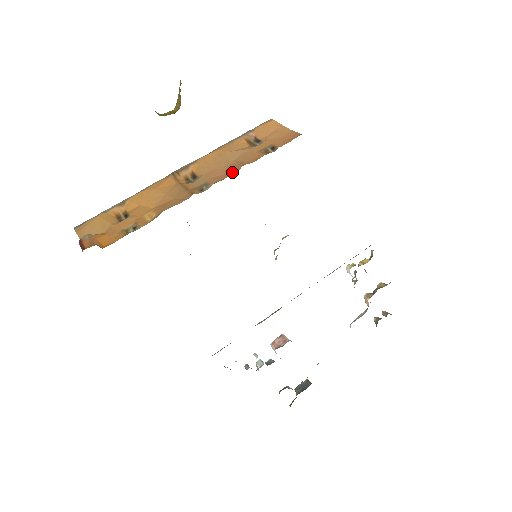
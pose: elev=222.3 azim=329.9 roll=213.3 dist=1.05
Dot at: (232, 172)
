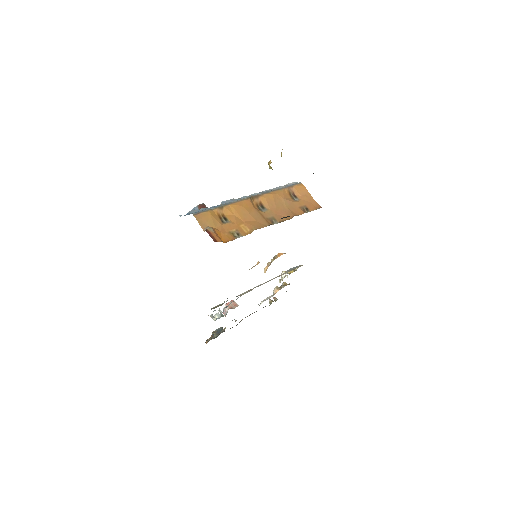
Dot at: (288, 217)
